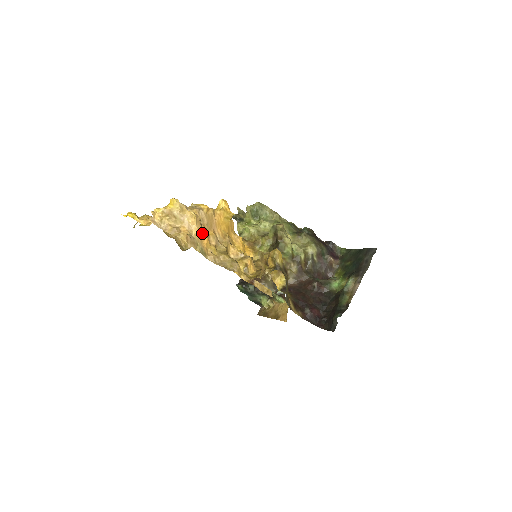
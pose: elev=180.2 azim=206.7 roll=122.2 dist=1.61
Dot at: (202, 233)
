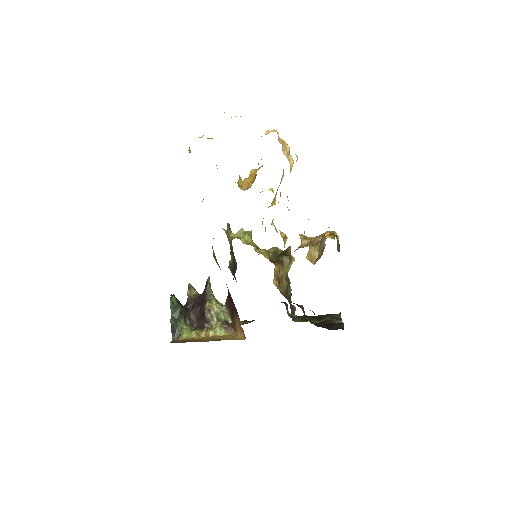
Dot at: occluded
